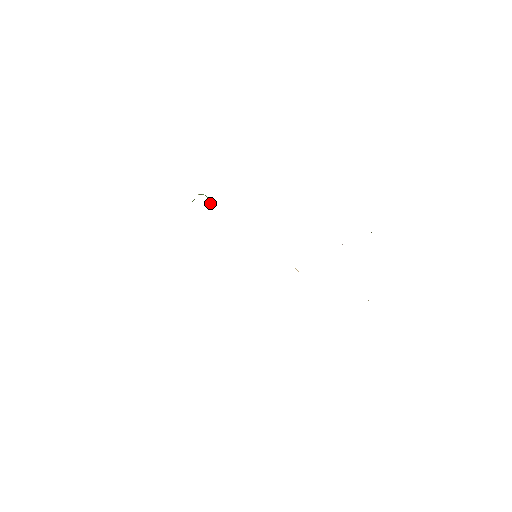
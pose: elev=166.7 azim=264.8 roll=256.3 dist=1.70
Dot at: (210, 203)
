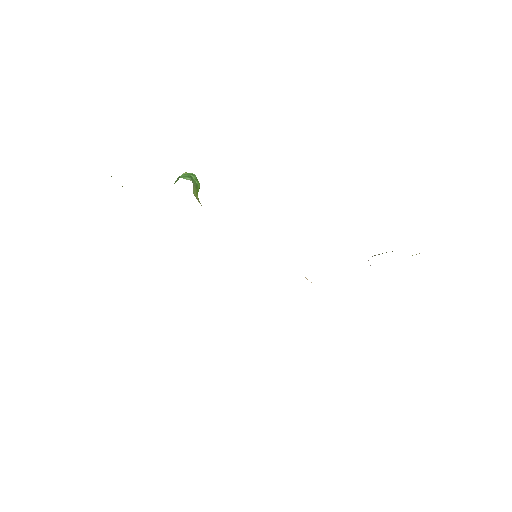
Dot at: (198, 188)
